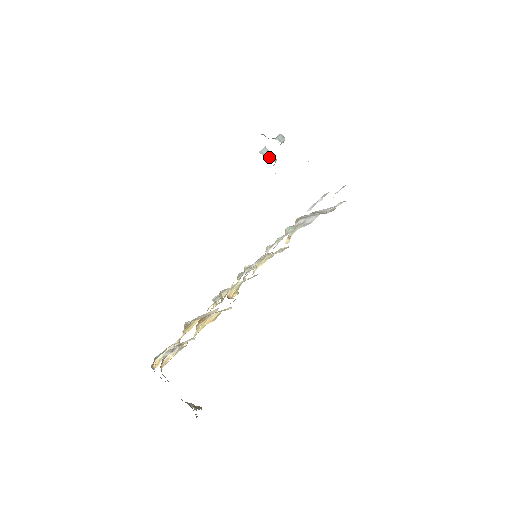
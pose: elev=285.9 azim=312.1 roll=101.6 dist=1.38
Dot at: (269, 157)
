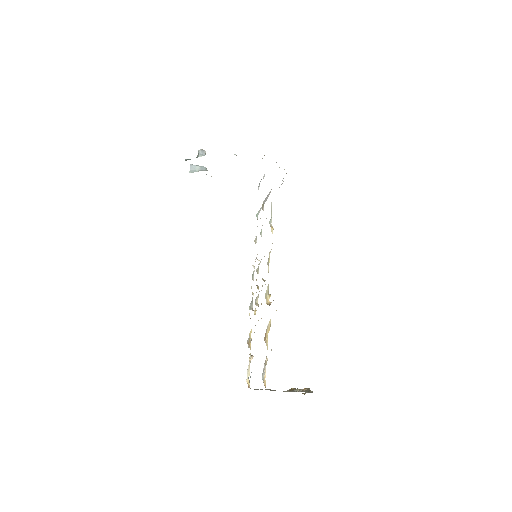
Dot at: (200, 170)
